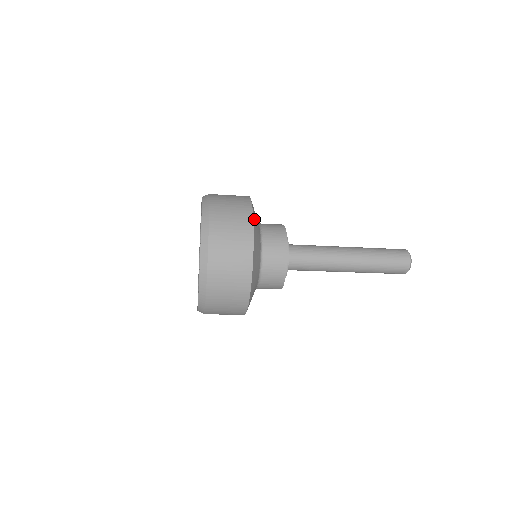
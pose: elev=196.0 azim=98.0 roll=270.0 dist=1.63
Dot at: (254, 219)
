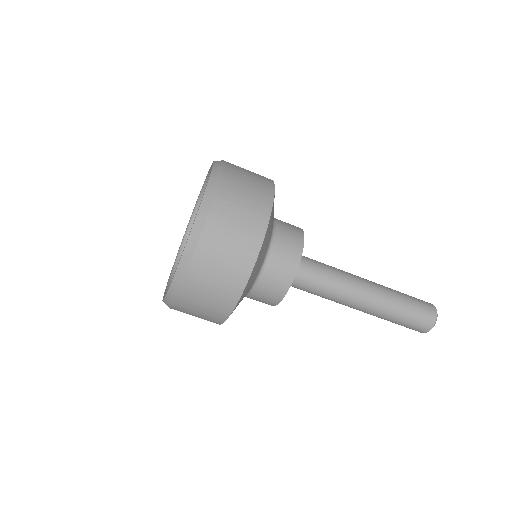
Dot at: occluded
